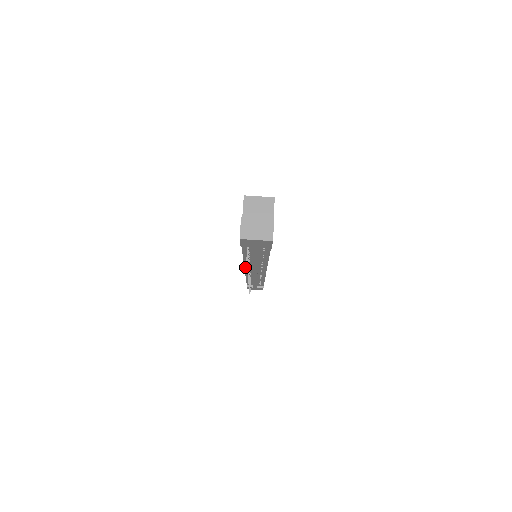
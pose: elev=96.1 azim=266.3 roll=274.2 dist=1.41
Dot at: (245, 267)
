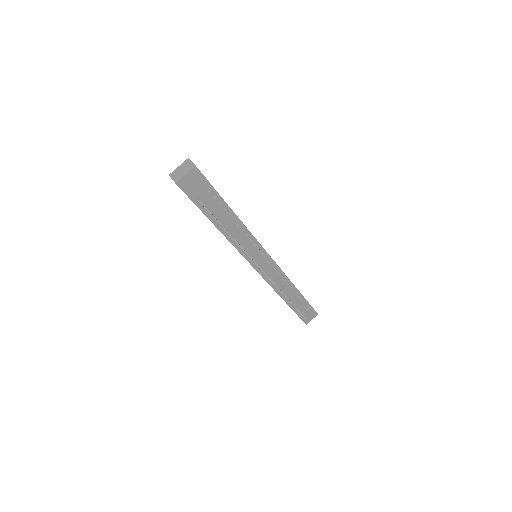
Dot at: (249, 262)
